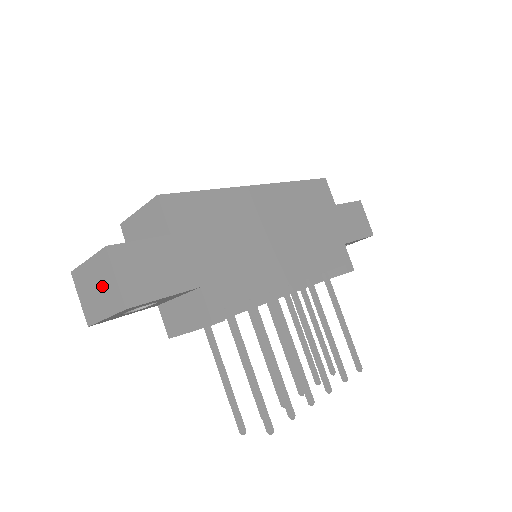
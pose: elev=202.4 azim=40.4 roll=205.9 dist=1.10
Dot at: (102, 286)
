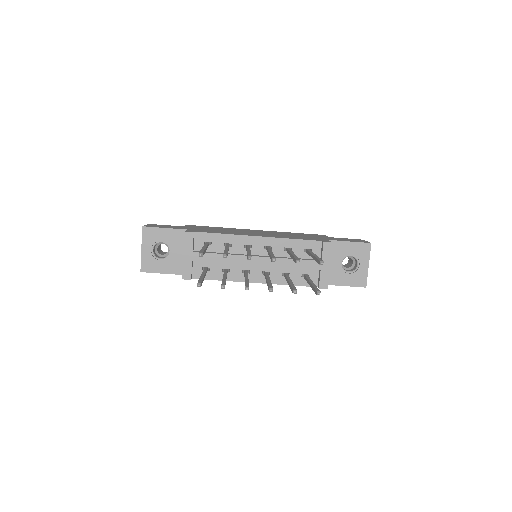
Dot at: occluded
